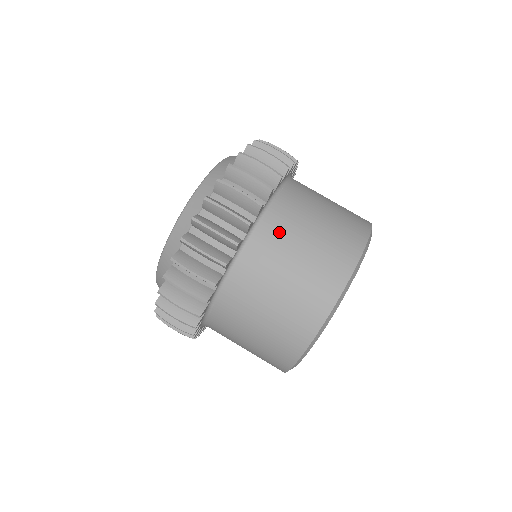
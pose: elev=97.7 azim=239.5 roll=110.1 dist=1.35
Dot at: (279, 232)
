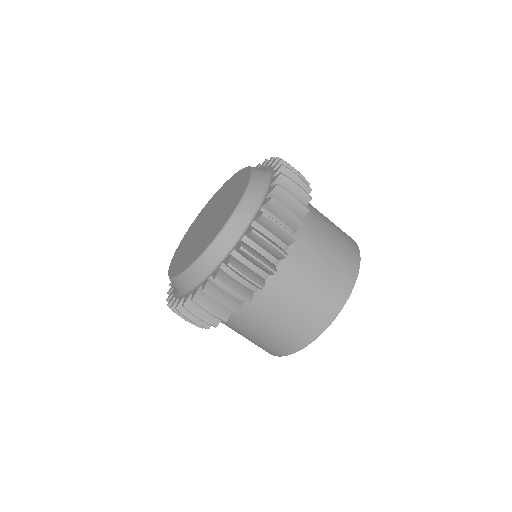
Dot at: (236, 325)
